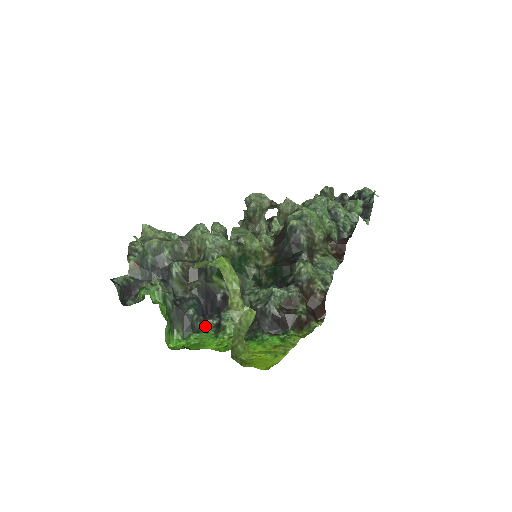
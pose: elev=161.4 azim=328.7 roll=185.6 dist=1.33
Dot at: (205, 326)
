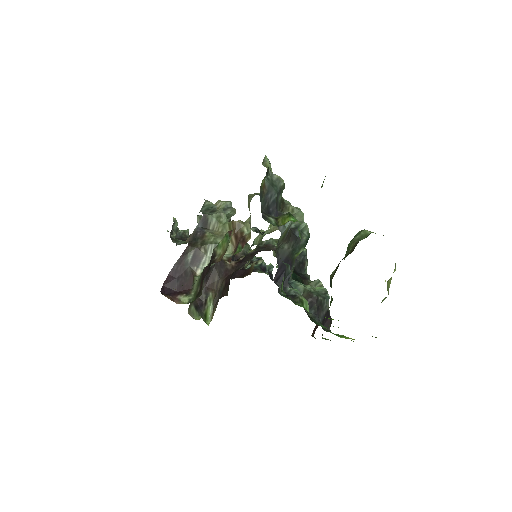
Dot at: (278, 291)
